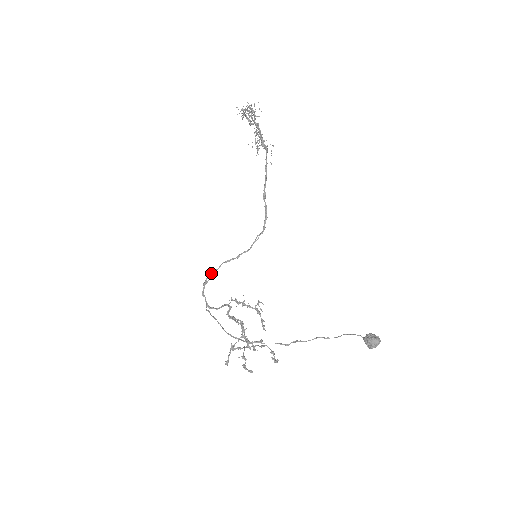
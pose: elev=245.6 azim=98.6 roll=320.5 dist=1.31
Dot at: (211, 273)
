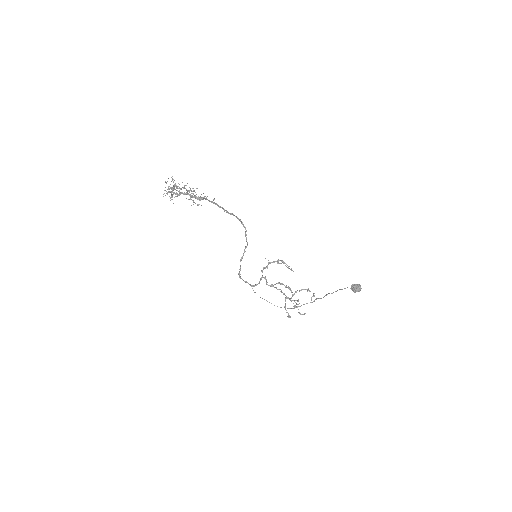
Dot at: (239, 273)
